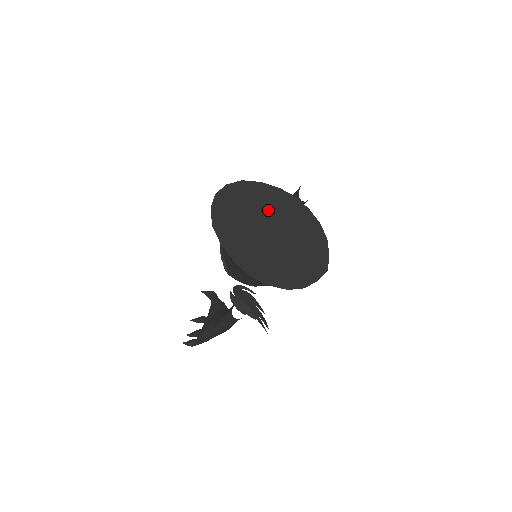
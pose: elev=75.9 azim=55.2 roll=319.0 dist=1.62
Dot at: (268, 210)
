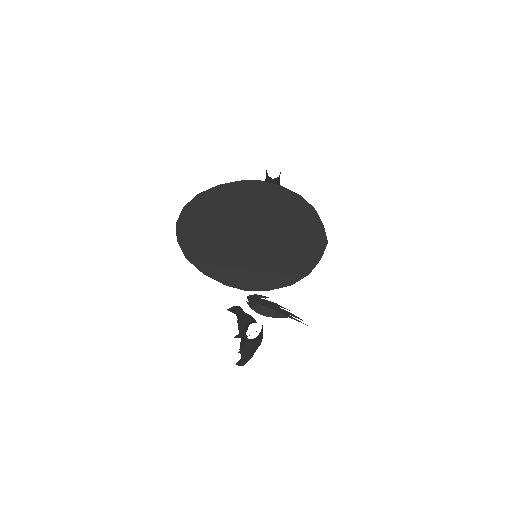
Dot at: (237, 211)
